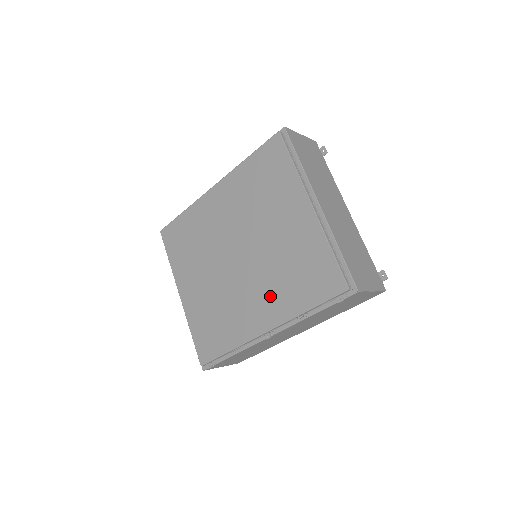
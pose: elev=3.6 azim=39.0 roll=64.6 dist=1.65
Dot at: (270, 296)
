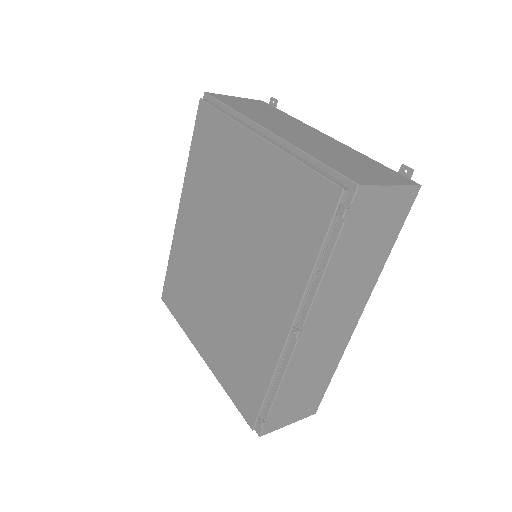
Dot at: (273, 278)
